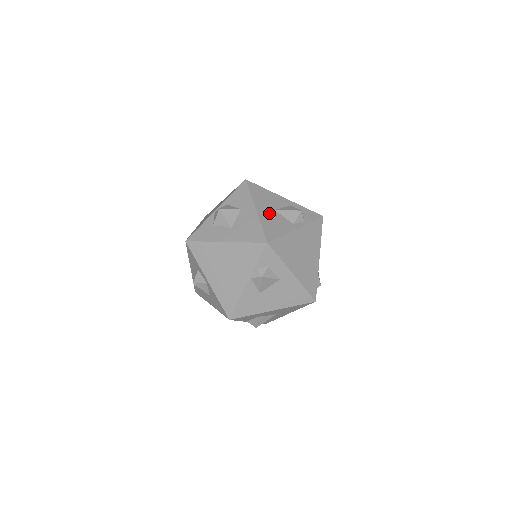
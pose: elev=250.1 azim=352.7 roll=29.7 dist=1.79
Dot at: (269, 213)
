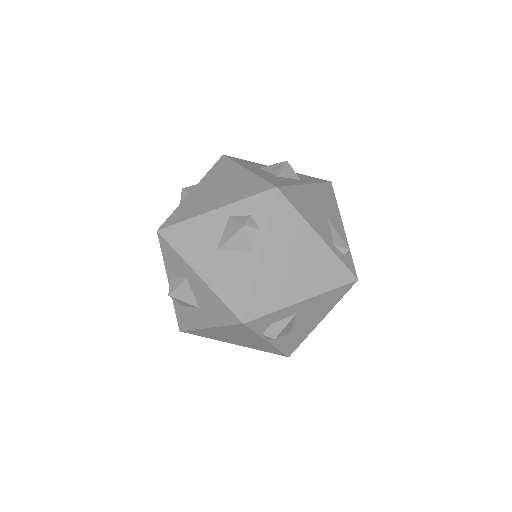
Dot at: (215, 265)
